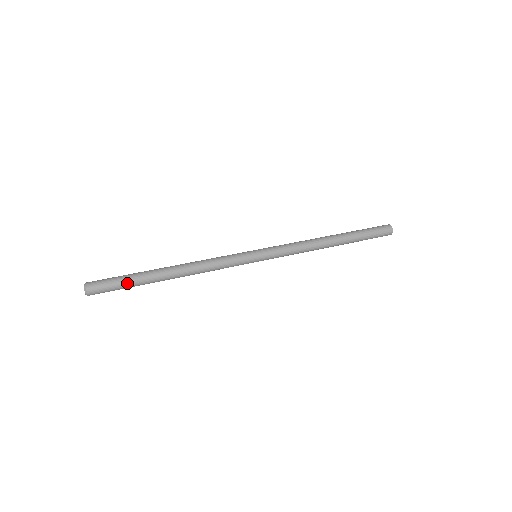
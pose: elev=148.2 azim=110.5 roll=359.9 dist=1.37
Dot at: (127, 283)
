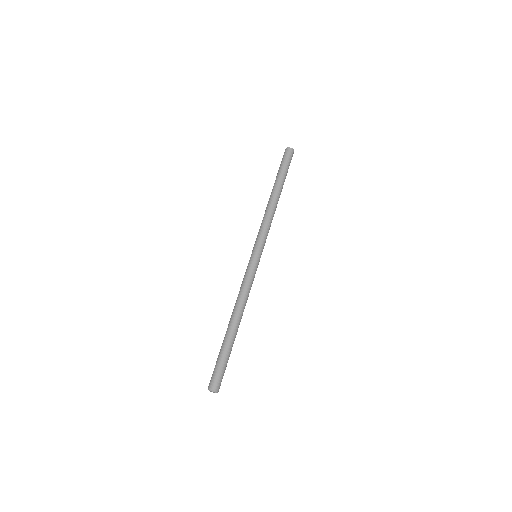
Dot at: occluded
